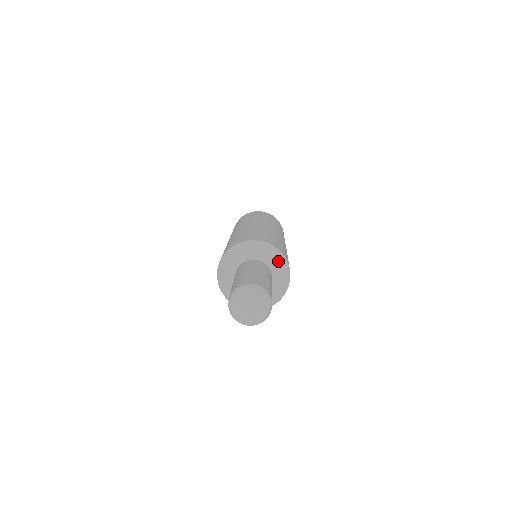
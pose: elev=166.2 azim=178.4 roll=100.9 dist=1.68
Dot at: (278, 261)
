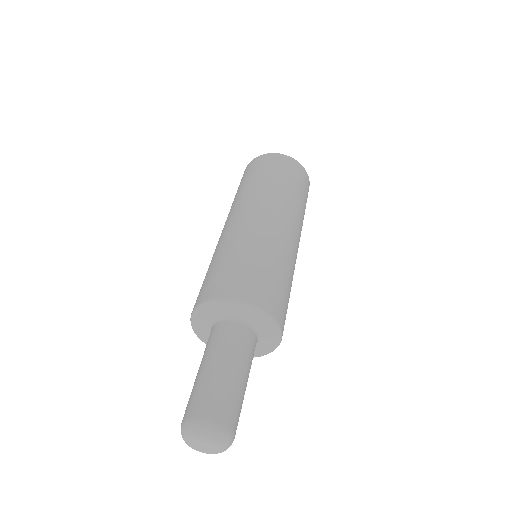
Dot at: (236, 309)
